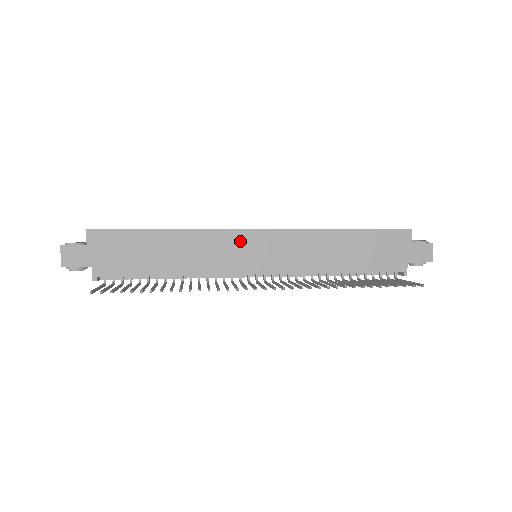
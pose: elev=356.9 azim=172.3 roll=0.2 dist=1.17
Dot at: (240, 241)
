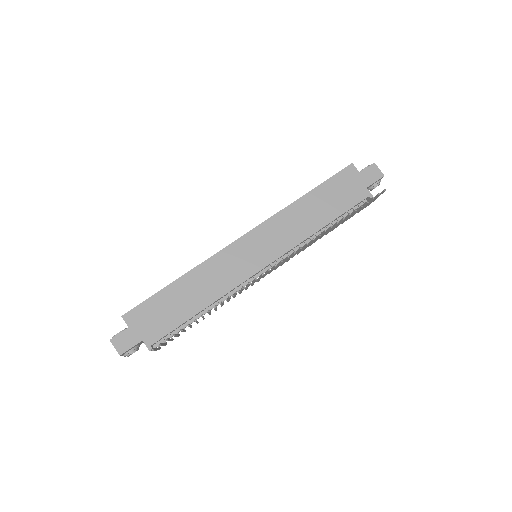
Dot at: (237, 252)
